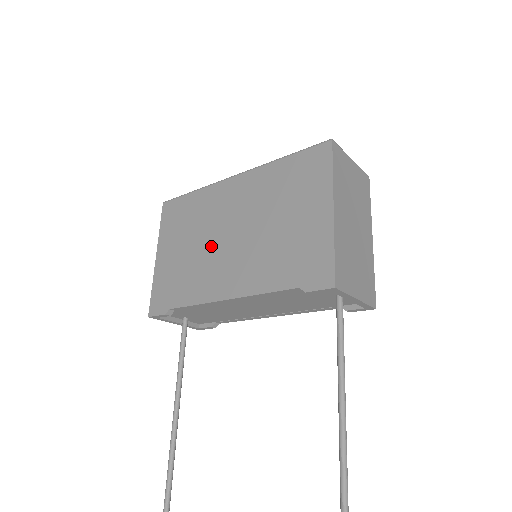
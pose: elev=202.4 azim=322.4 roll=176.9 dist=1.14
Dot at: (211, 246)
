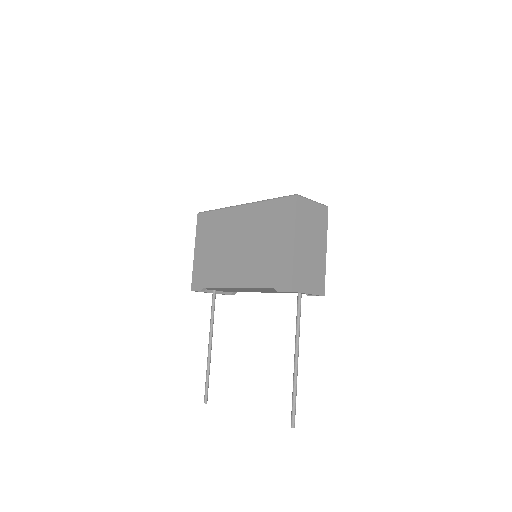
Dot at: (227, 251)
